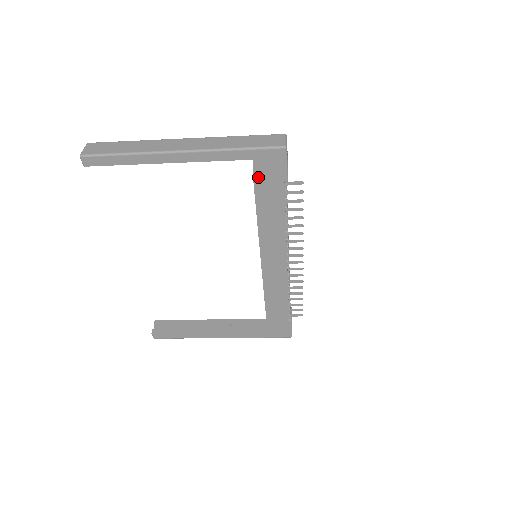
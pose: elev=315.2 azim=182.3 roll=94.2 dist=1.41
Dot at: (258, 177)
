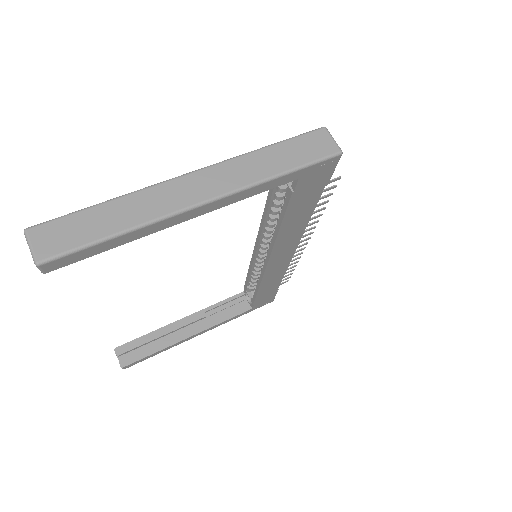
Dot at: (297, 193)
